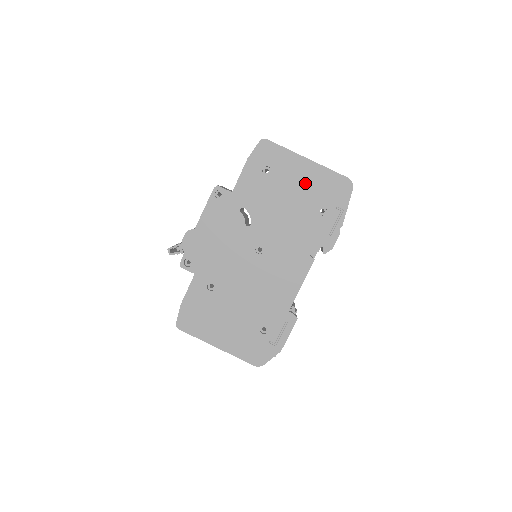
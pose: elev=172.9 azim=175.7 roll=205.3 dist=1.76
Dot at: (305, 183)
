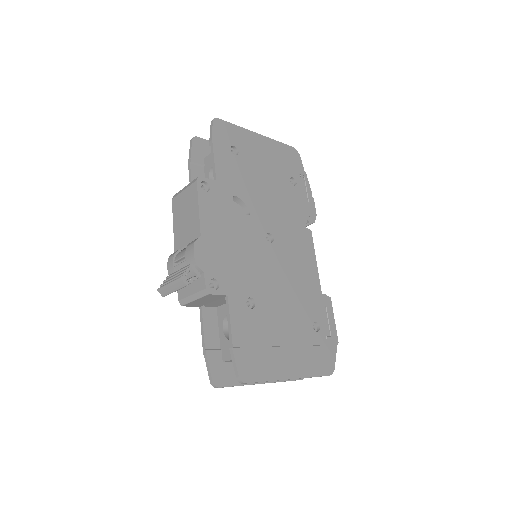
Dot at: (268, 158)
